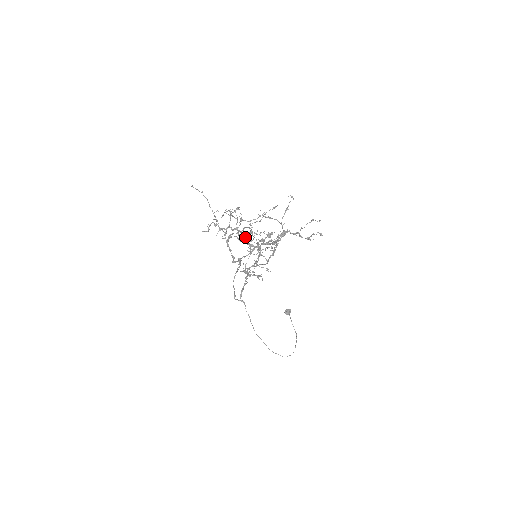
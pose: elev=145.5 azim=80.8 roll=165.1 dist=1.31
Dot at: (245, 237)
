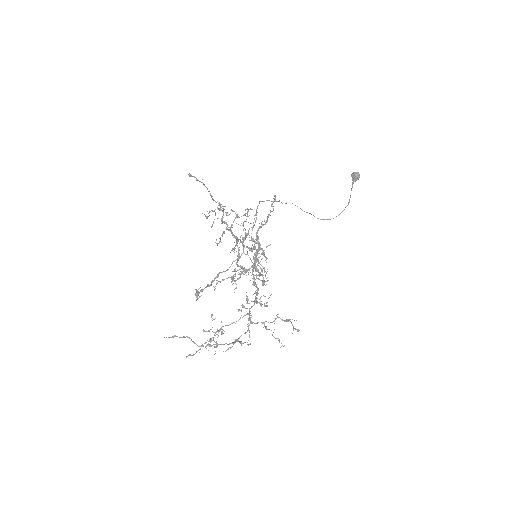
Dot at: (237, 259)
